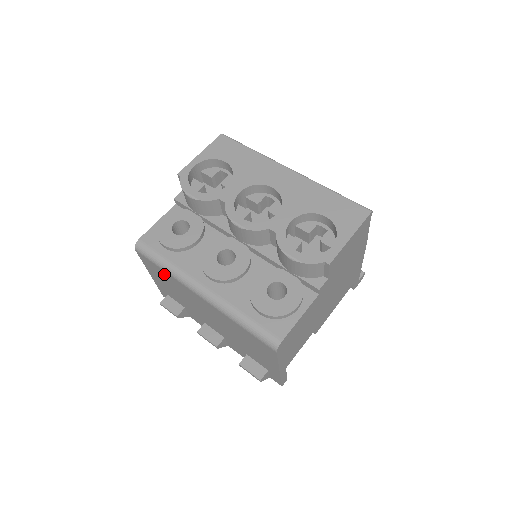
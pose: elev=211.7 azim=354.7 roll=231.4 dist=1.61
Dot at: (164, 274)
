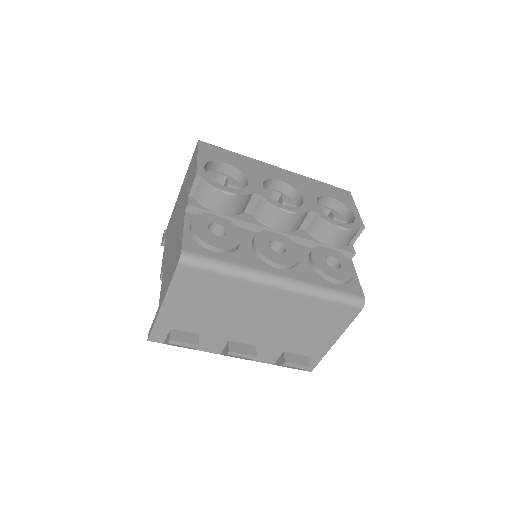
Dot at: (217, 283)
